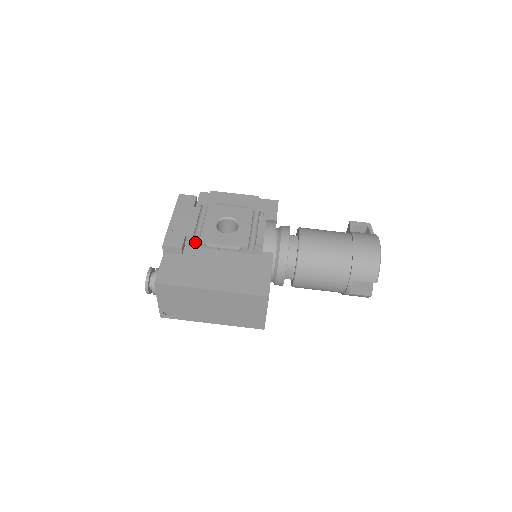
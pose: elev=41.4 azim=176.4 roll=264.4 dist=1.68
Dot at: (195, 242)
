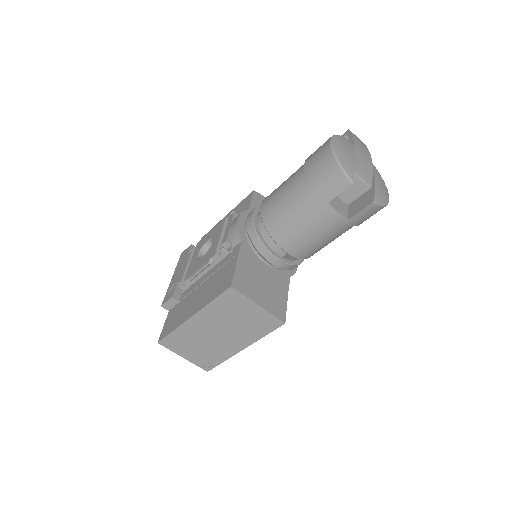
Dot at: (184, 284)
